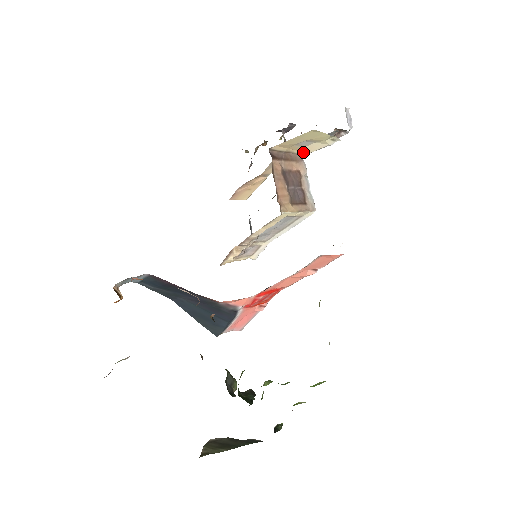
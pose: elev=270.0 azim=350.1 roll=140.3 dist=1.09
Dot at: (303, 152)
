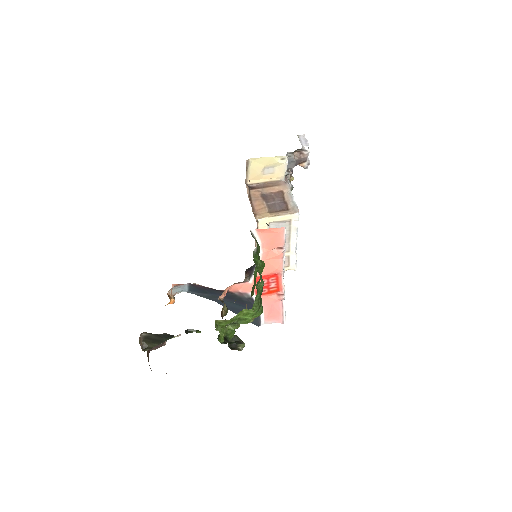
Dot at: (280, 177)
